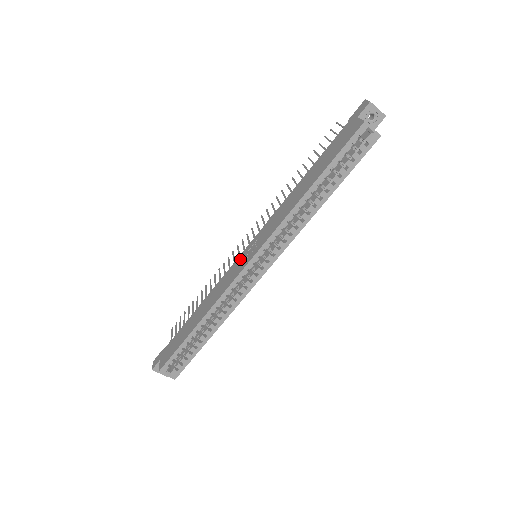
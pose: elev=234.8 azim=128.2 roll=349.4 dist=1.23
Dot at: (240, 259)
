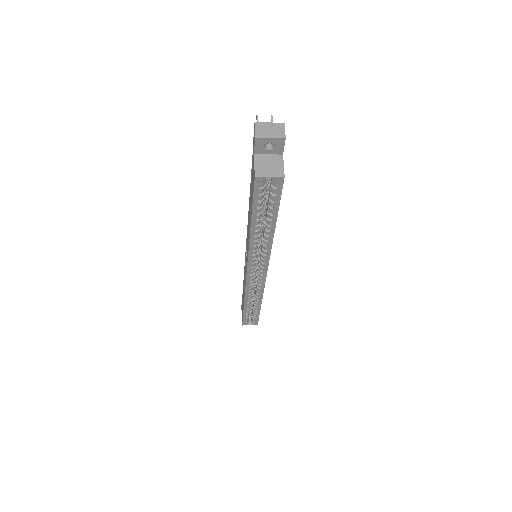
Dot at: (245, 261)
